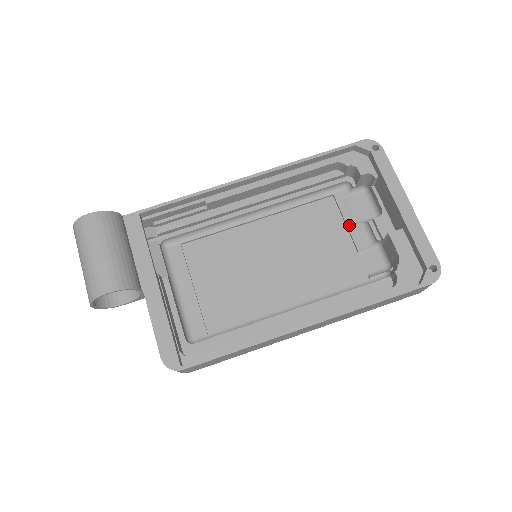
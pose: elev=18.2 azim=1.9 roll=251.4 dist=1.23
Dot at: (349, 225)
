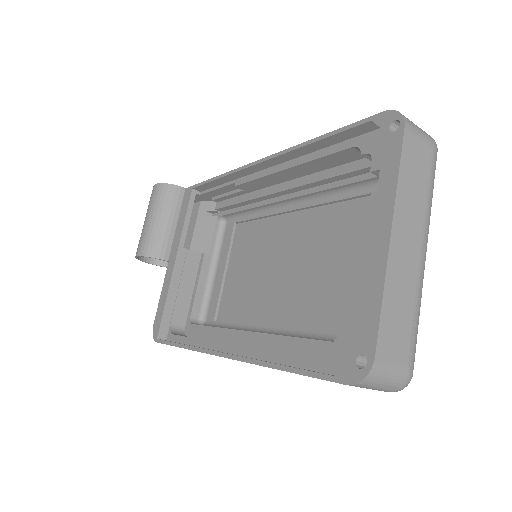
Dot at: (366, 245)
